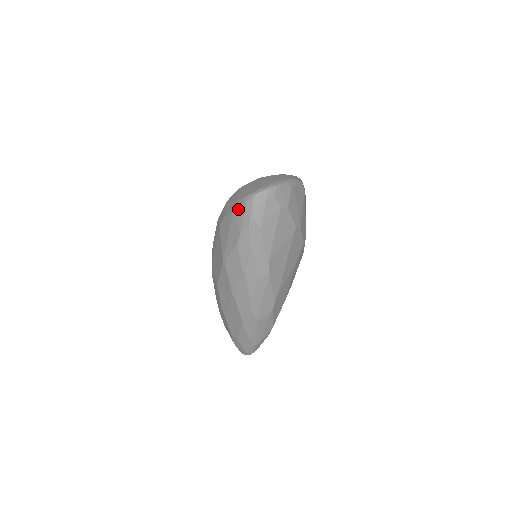
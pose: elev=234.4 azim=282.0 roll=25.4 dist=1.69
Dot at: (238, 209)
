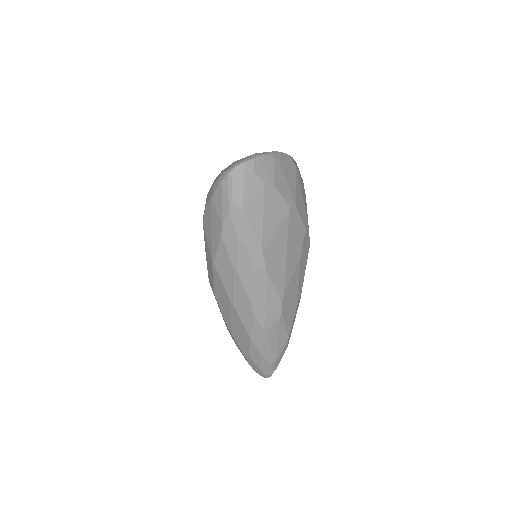
Dot at: (215, 194)
